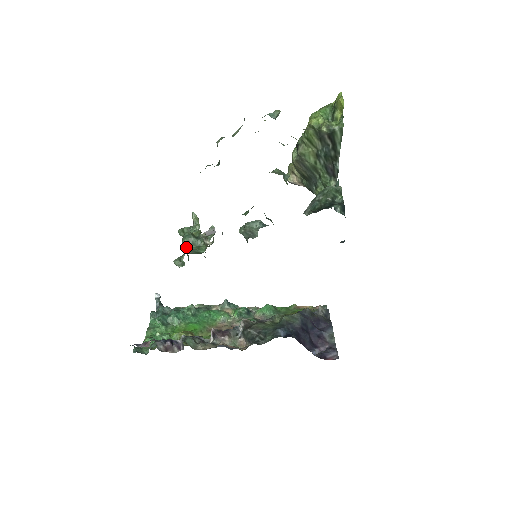
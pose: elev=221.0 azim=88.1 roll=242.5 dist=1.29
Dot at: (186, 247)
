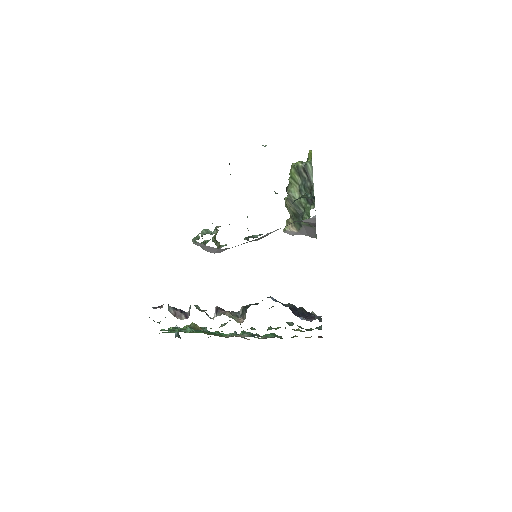
Dot at: occluded
